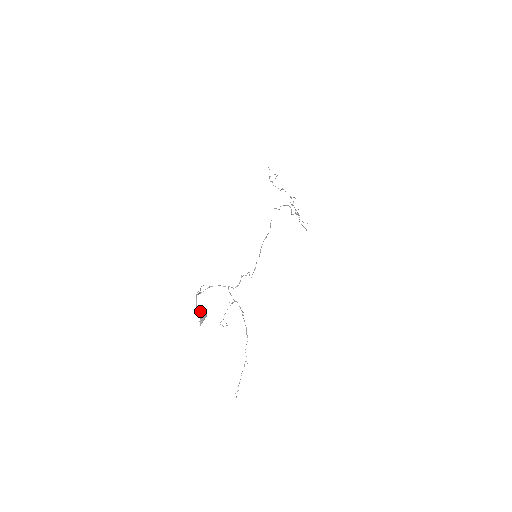
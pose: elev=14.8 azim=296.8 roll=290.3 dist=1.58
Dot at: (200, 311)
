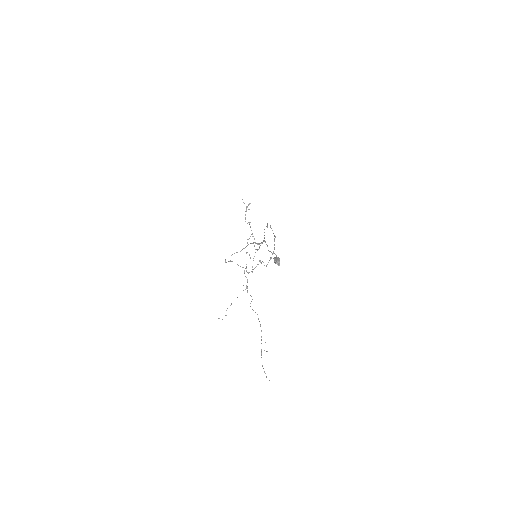
Dot at: occluded
